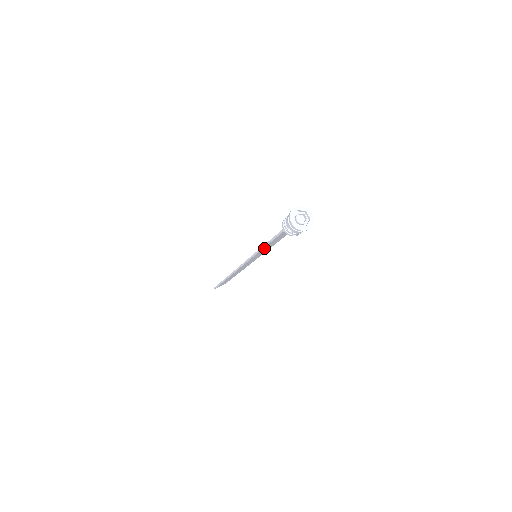
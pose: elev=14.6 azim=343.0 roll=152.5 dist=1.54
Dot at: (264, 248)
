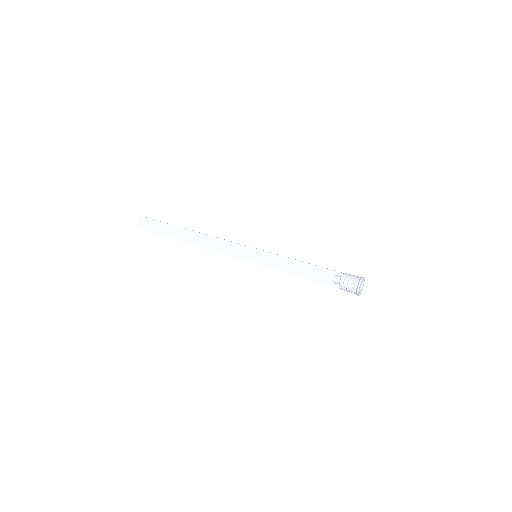
Dot at: (288, 270)
